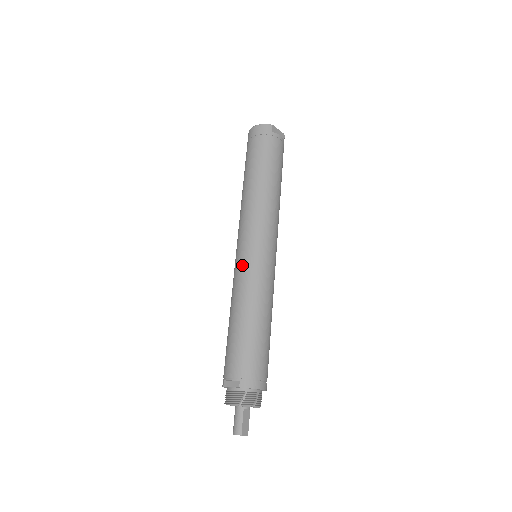
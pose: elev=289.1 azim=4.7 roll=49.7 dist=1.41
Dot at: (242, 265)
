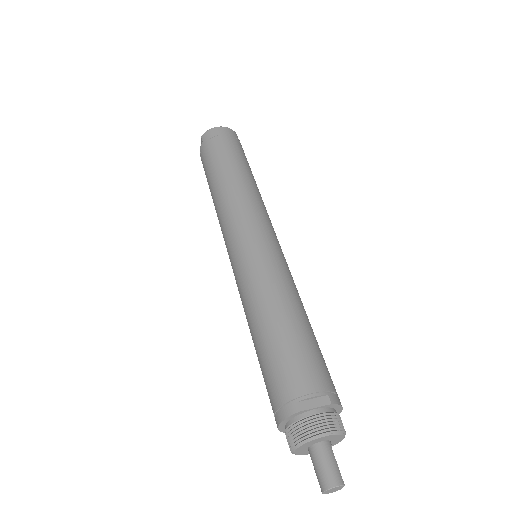
Dot at: (266, 254)
